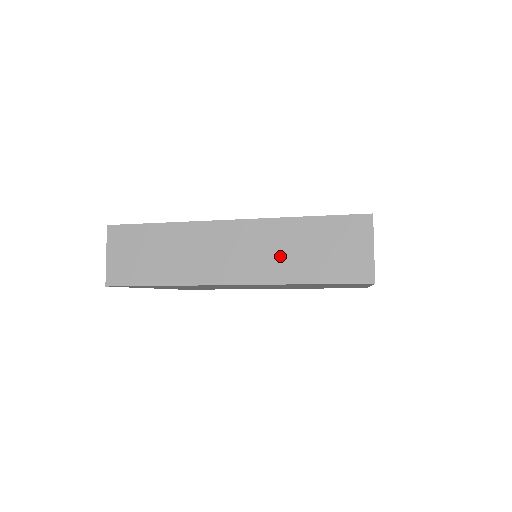
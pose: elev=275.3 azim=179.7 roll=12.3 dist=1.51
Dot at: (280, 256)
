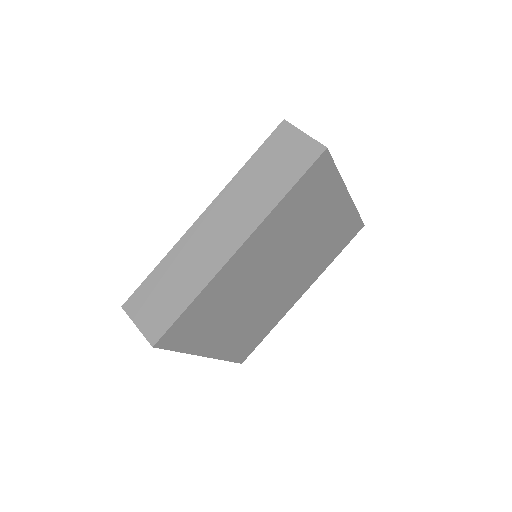
Dot at: (253, 199)
